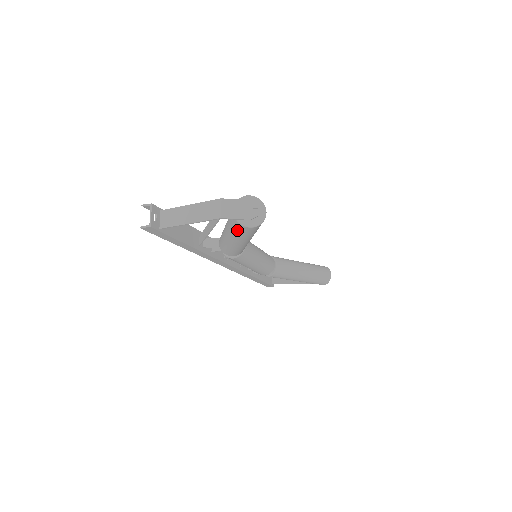
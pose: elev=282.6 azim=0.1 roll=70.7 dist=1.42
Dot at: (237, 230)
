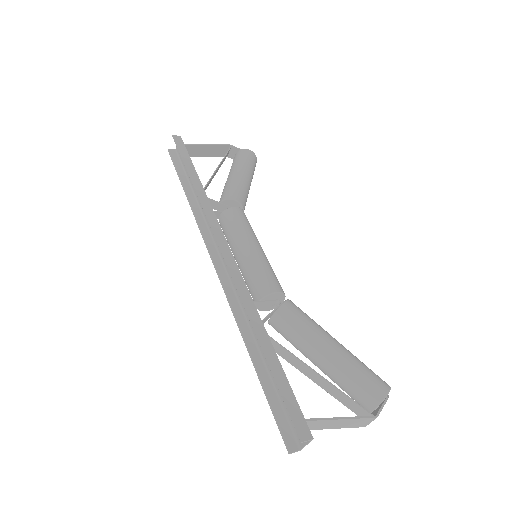
Dot at: (351, 397)
